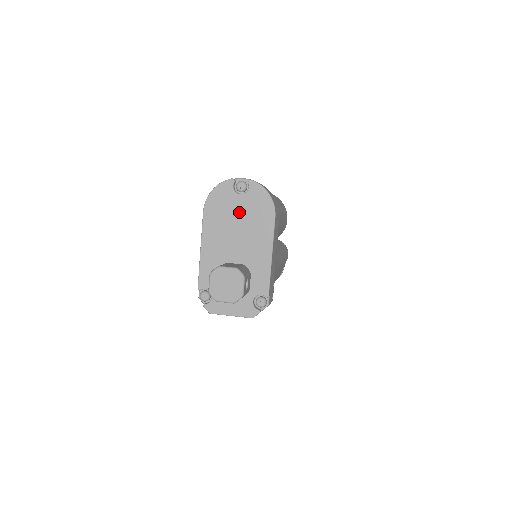
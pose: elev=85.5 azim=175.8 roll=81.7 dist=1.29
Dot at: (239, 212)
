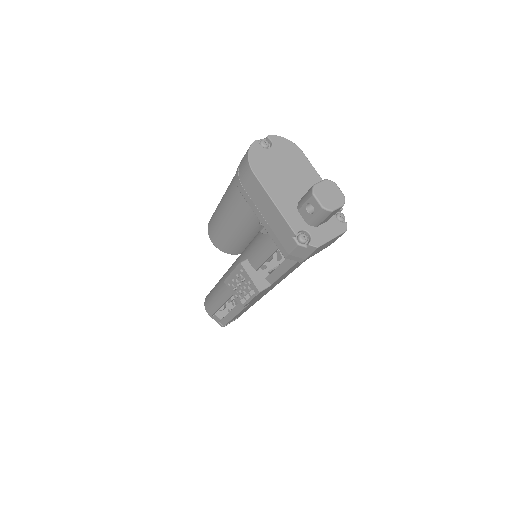
Dot at: (278, 160)
